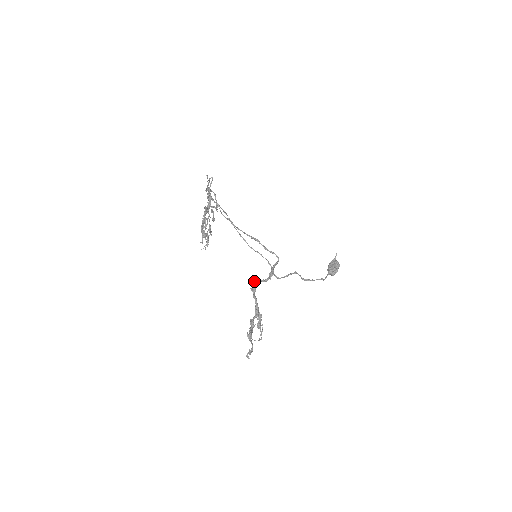
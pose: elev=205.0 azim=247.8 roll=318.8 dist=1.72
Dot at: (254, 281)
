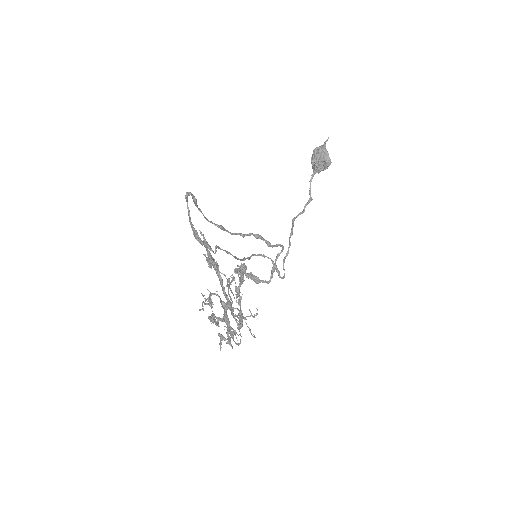
Dot at: occluded
